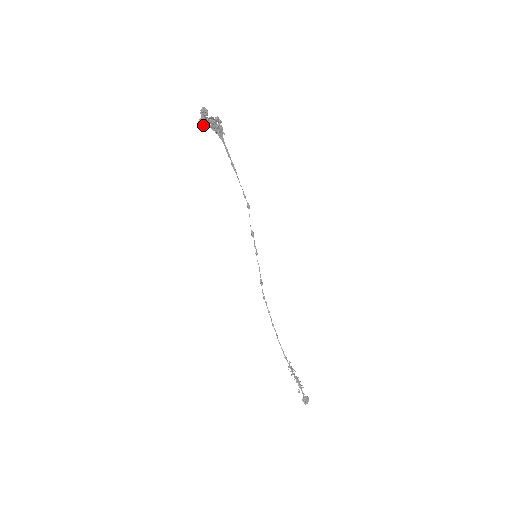
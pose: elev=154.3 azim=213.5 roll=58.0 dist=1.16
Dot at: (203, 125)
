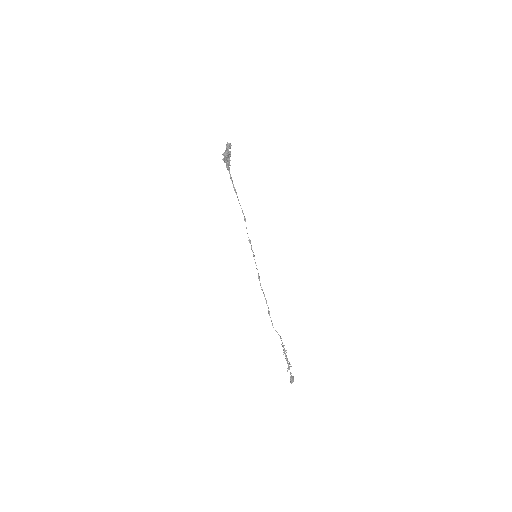
Dot at: (227, 155)
